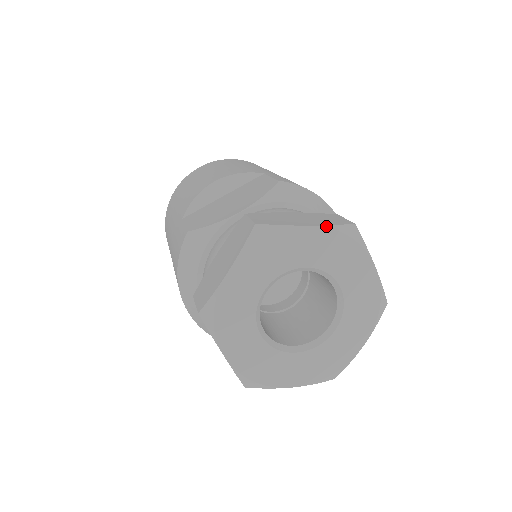
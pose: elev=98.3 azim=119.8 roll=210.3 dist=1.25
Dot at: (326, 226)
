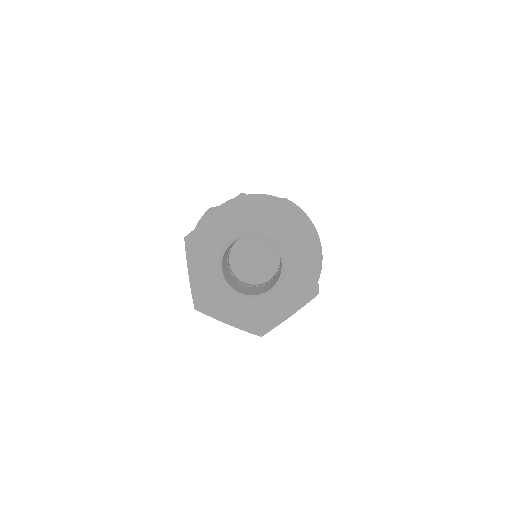
Dot at: (288, 211)
